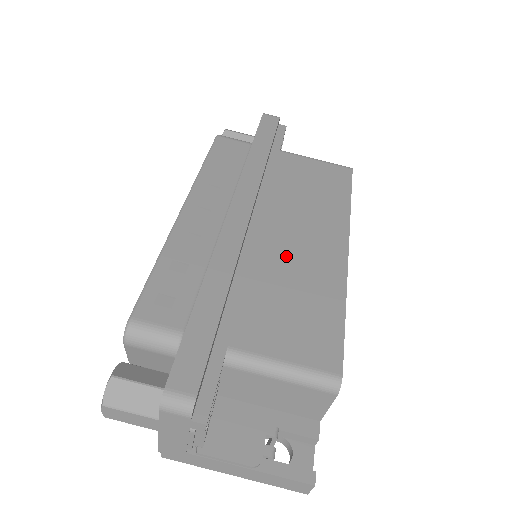
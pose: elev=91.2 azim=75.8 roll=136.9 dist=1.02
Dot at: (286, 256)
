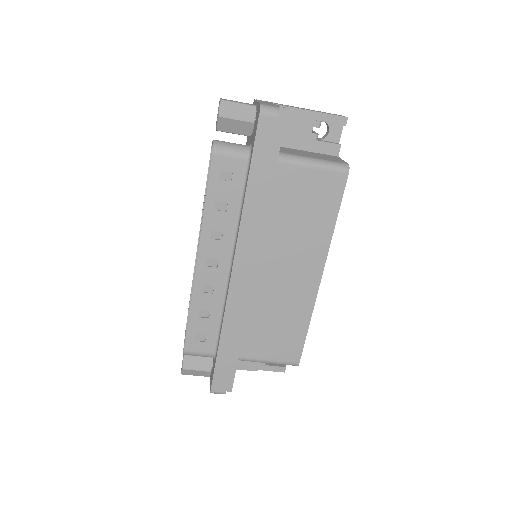
Dot at: (275, 292)
